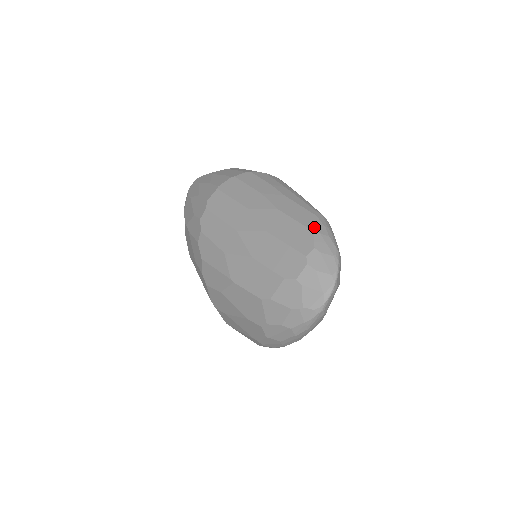
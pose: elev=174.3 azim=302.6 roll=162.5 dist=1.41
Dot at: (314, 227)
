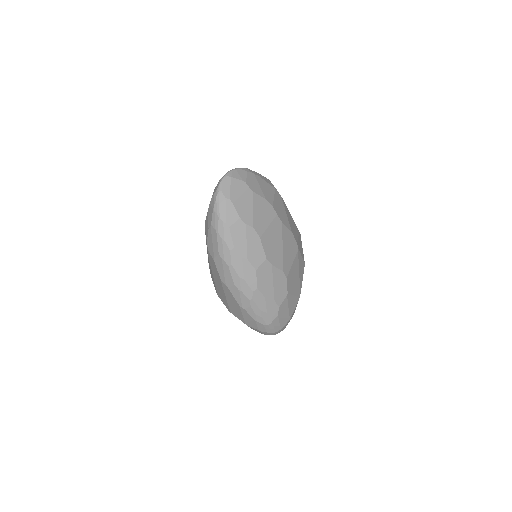
Dot at: occluded
